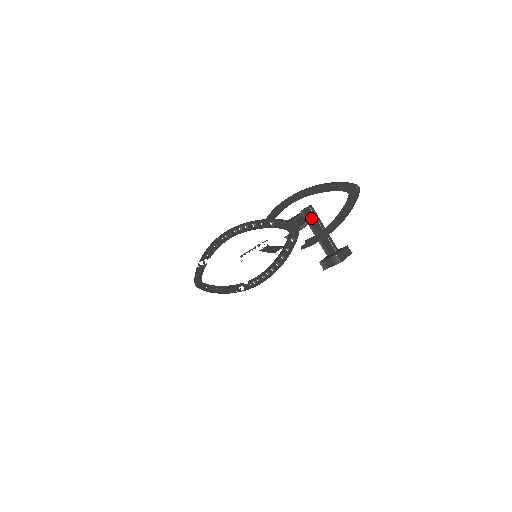
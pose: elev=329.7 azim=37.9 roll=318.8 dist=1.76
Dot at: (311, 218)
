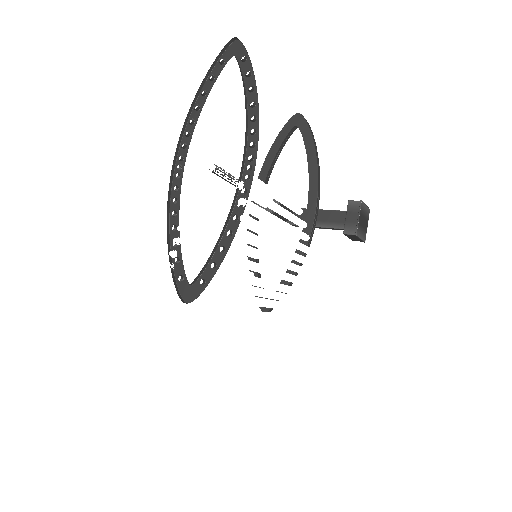
Dot at: occluded
